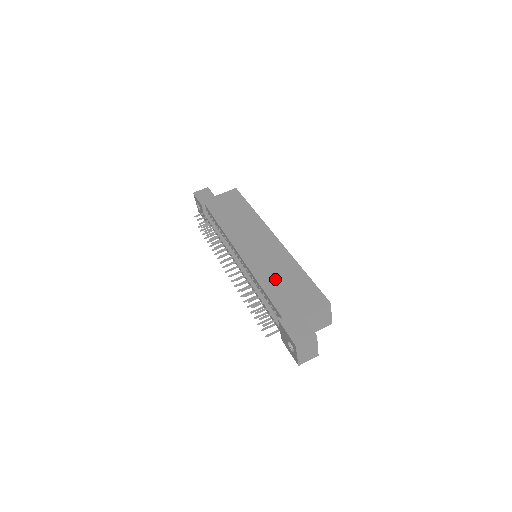
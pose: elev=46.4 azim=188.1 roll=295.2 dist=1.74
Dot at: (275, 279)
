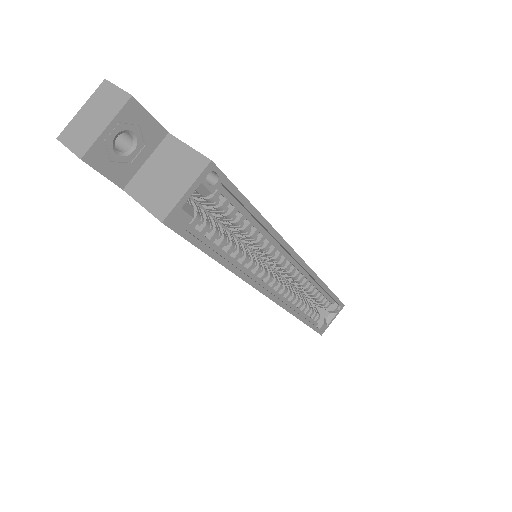
Dot at: occluded
